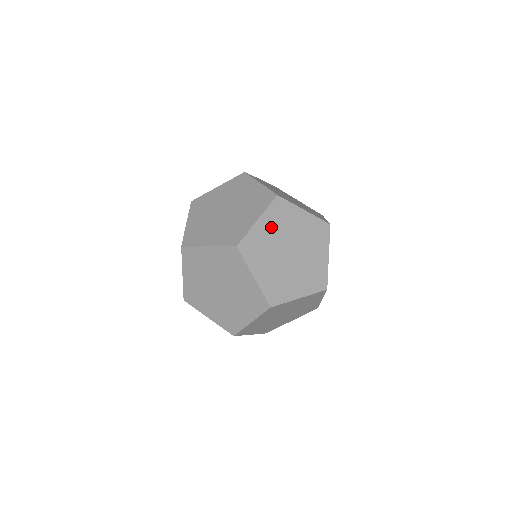
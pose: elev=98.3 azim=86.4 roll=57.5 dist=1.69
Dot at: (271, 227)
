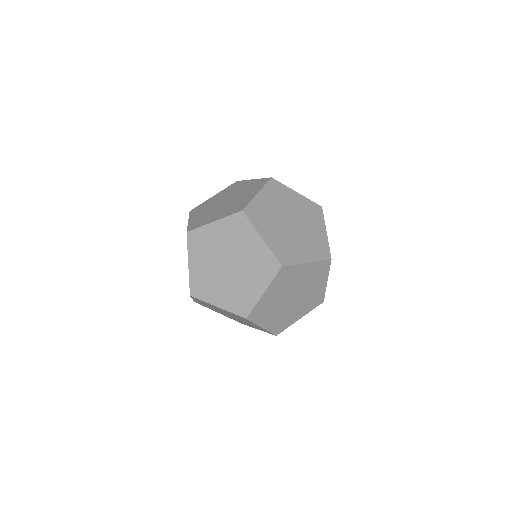
Dot at: occluded
